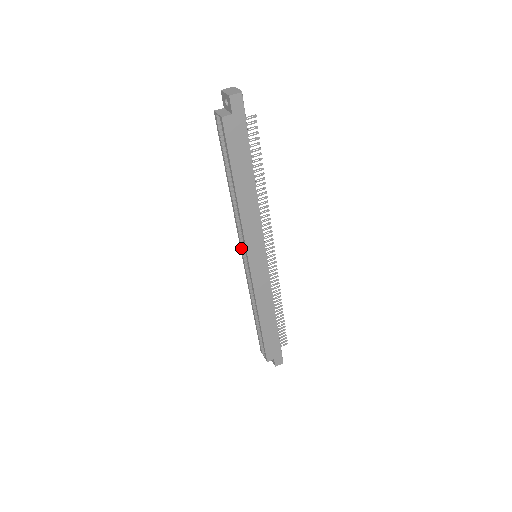
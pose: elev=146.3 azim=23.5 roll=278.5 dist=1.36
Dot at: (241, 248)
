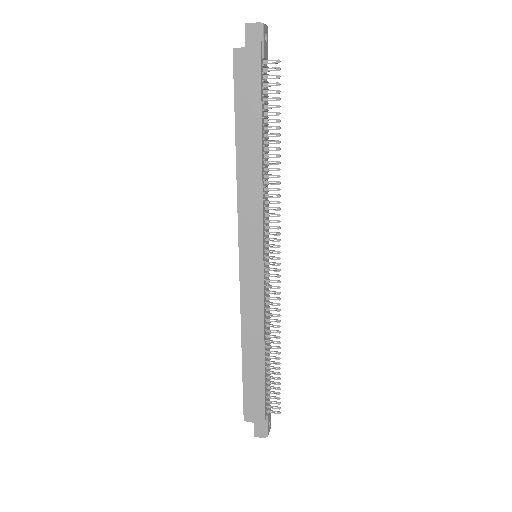
Dot at: occluded
